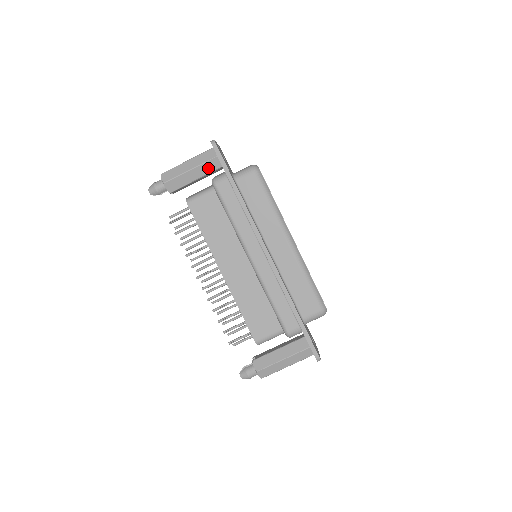
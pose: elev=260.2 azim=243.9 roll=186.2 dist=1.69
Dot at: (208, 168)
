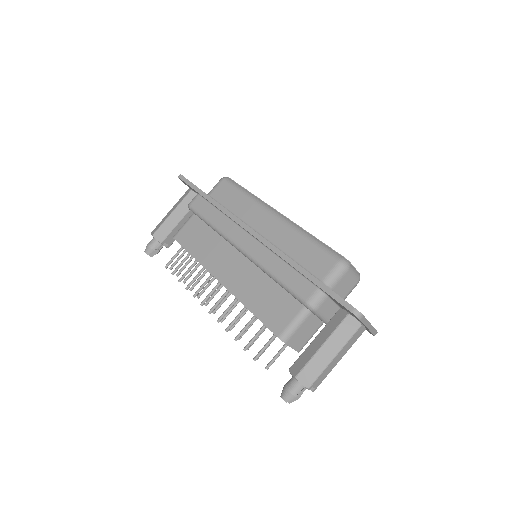
Dot at: (187, 204)
